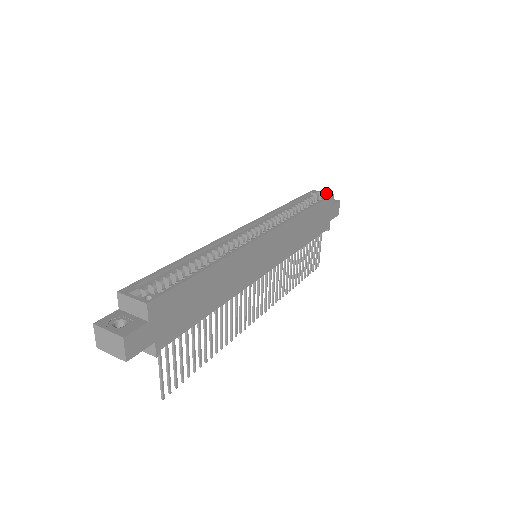
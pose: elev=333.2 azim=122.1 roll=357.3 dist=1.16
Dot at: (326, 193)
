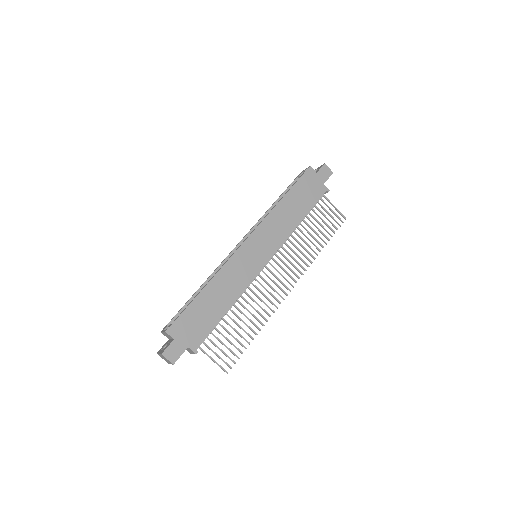
Dot at: (305, 170)
